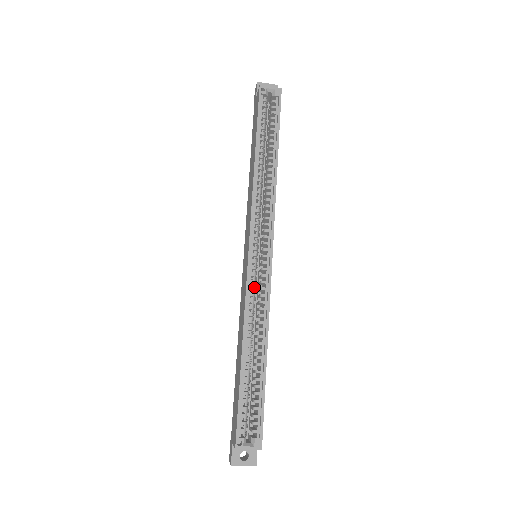
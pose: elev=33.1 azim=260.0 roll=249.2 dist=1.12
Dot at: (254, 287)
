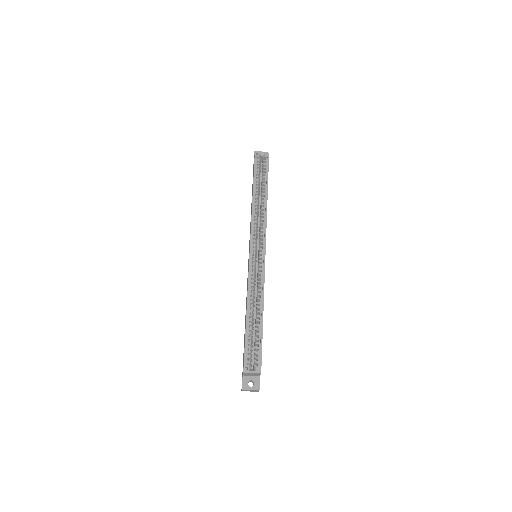
Dot at: (254, 272)
